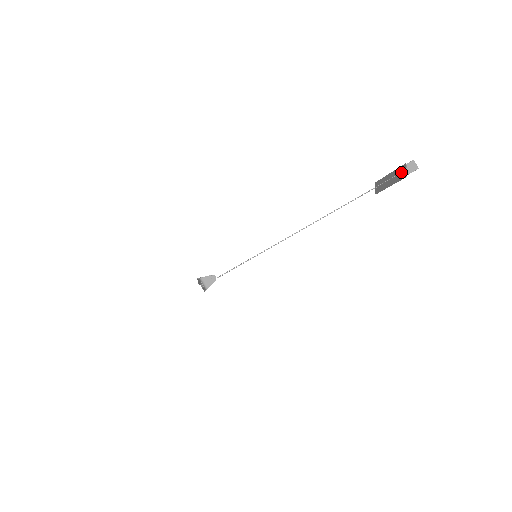
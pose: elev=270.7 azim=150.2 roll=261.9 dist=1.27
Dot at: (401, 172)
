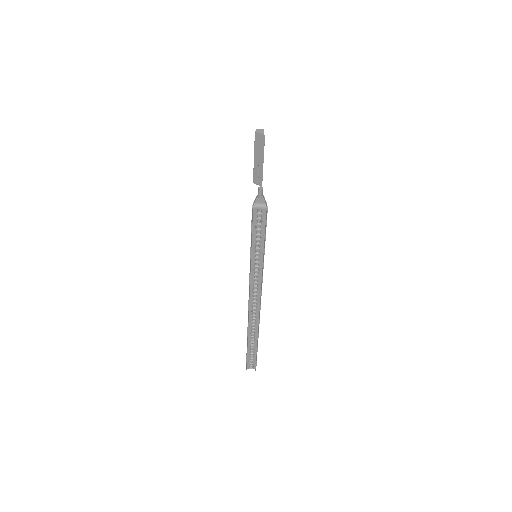
Dot at: (259, 140)
